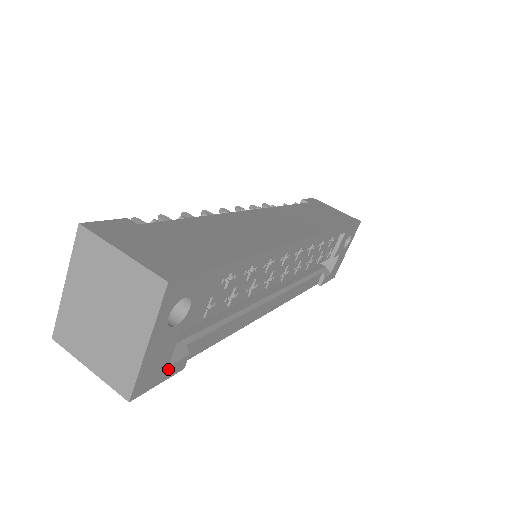
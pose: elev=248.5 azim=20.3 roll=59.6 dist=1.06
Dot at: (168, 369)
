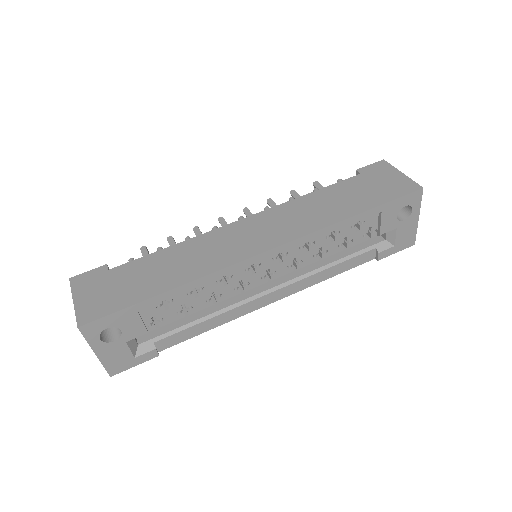
Dot at: (137, 359)
